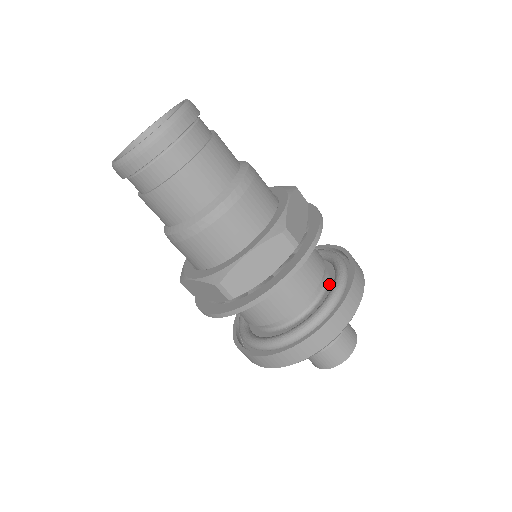
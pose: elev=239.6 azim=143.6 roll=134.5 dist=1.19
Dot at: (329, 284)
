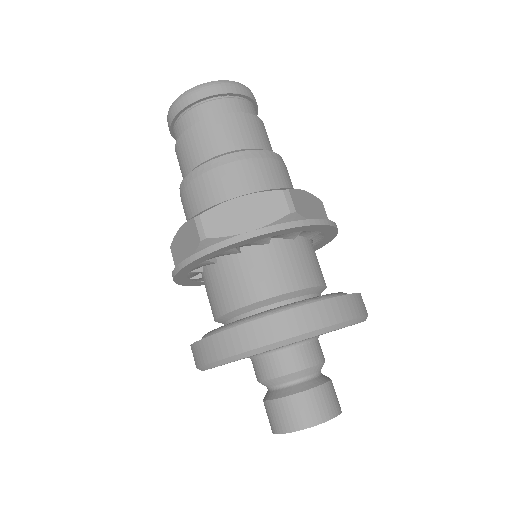
Dot at: occluded
